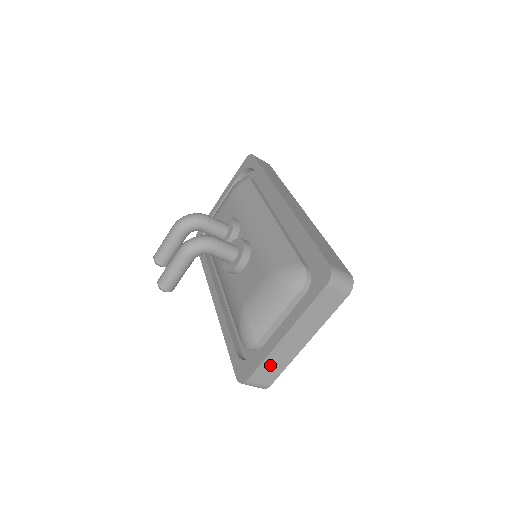
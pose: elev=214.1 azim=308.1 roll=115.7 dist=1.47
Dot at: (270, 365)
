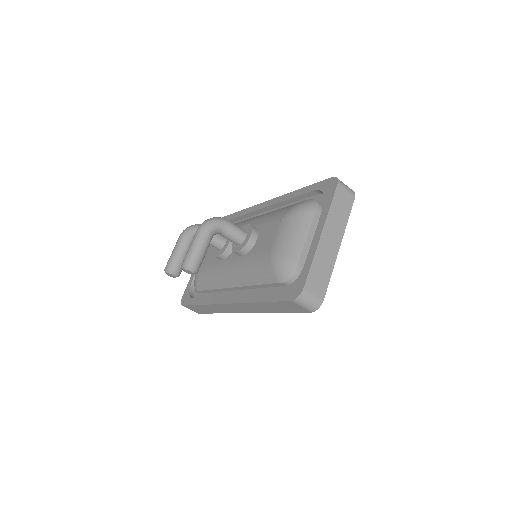
Dot at: (318, 270)
